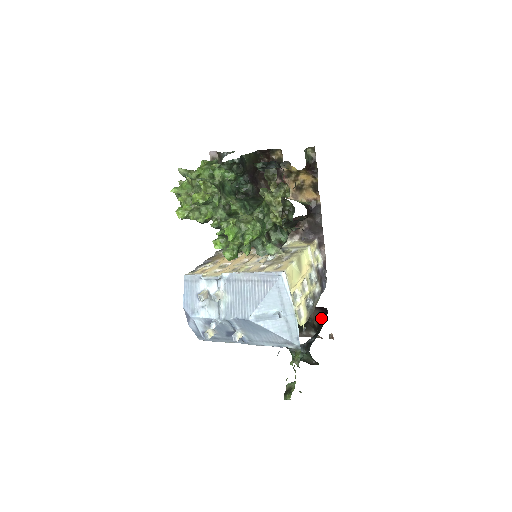
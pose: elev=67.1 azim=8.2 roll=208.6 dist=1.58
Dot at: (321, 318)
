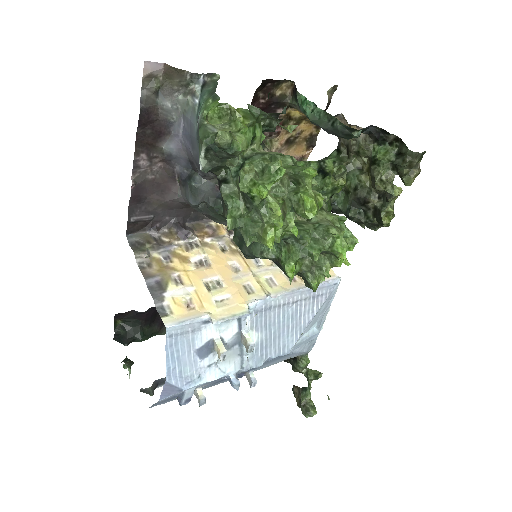
Dot at: occluded
